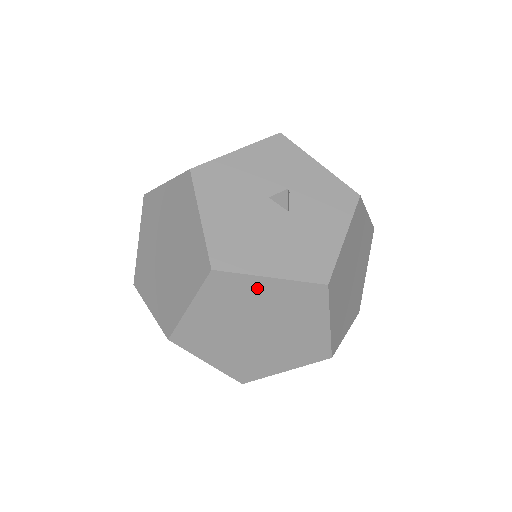
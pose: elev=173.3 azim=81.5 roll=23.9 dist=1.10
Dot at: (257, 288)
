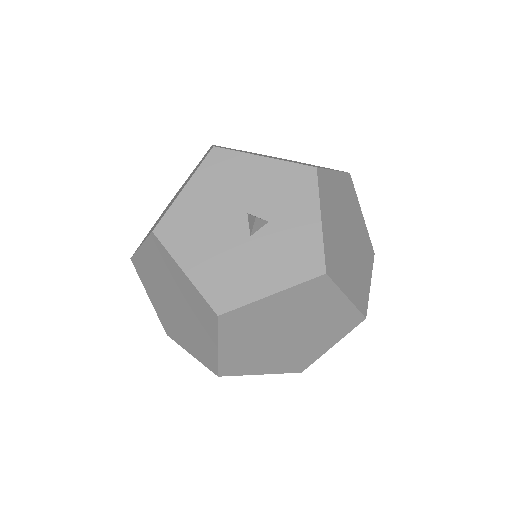
Dot at: (176, 272)
